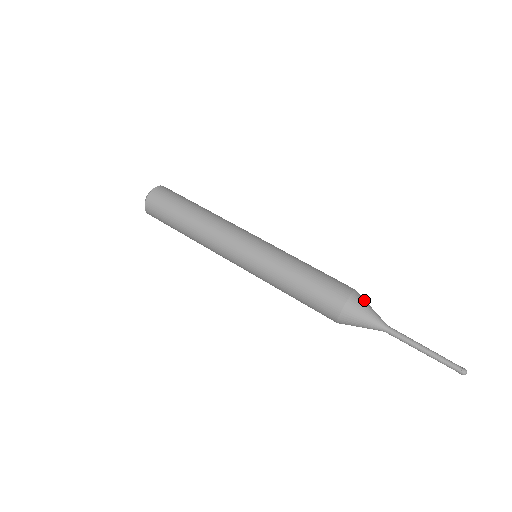
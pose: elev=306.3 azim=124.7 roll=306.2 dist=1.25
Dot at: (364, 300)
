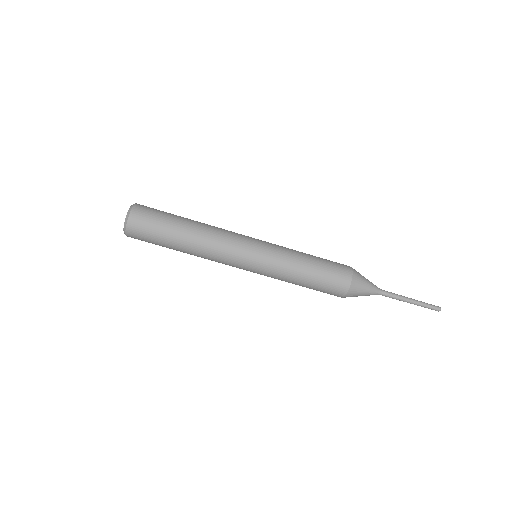
Dot at: (357, 292)
